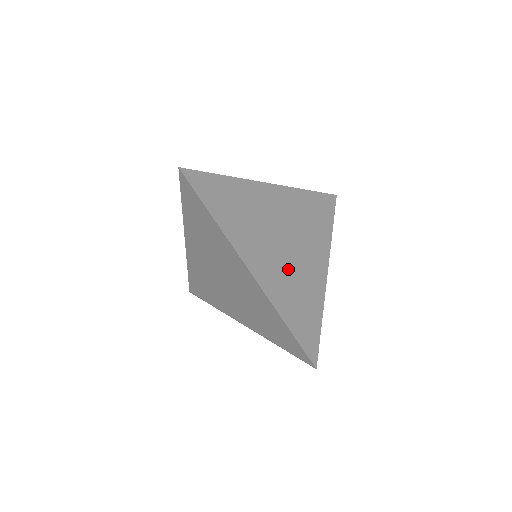
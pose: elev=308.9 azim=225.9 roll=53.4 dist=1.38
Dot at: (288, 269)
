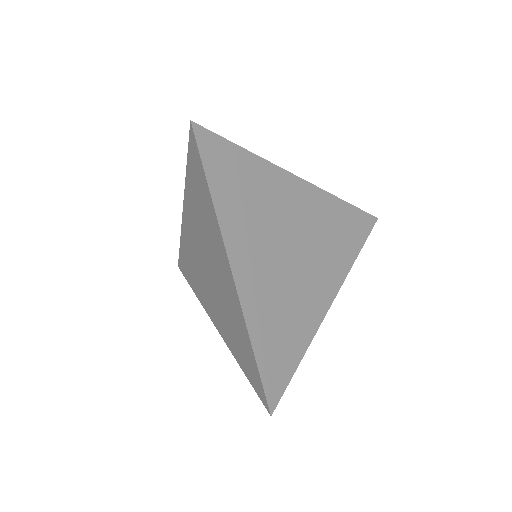
Dot at: (283, 286)
